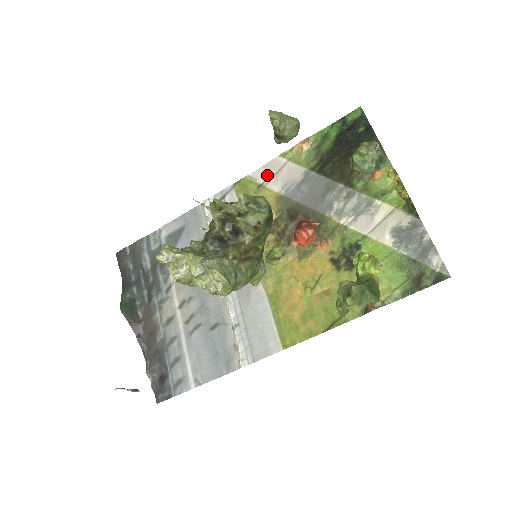
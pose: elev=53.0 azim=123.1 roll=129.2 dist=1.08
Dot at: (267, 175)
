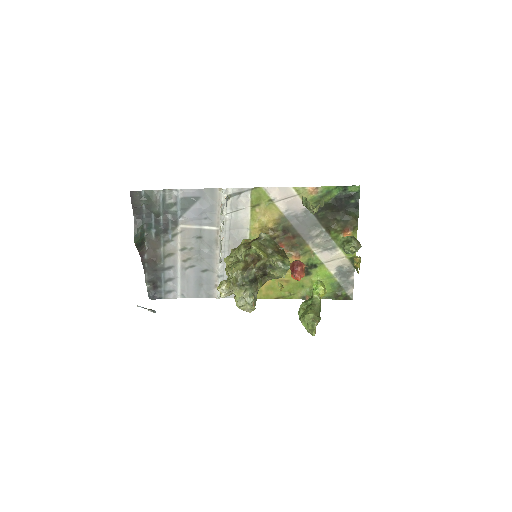
Dot at: (279, 196)
